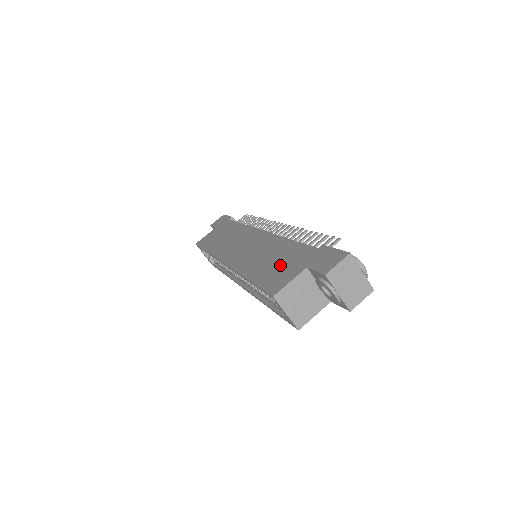
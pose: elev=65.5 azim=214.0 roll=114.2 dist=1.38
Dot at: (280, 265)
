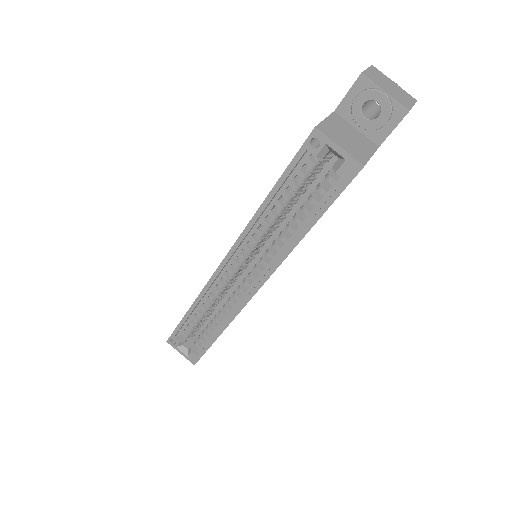
Dot at: occluded
